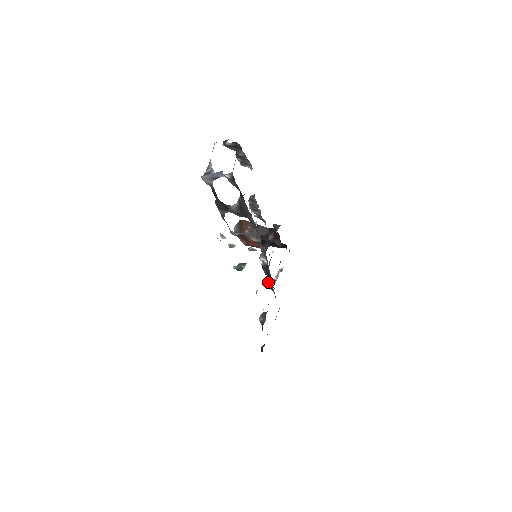
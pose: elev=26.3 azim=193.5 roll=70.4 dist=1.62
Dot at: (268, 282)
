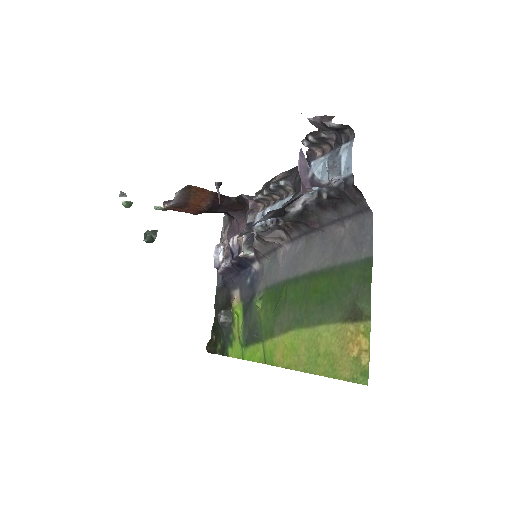
Dot at: (225, 269)
